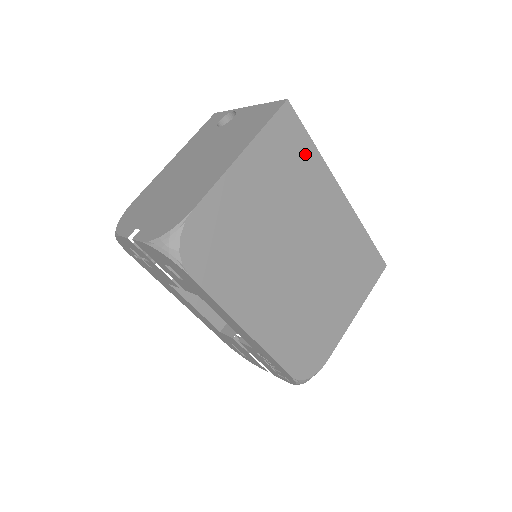
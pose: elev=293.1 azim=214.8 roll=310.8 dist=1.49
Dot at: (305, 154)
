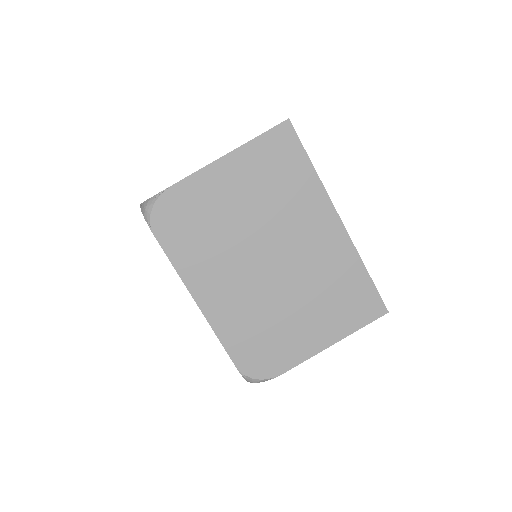
Dot at: (299, 171)
